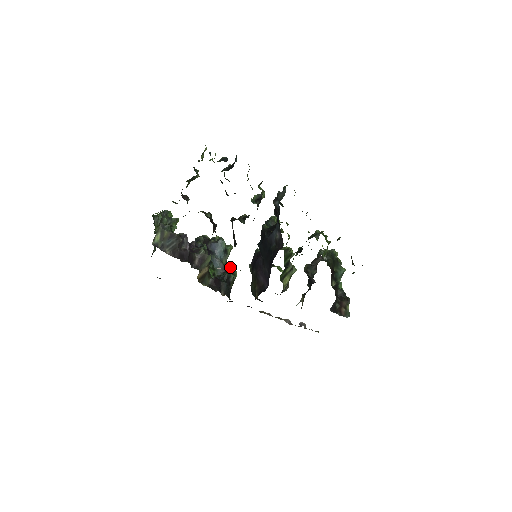
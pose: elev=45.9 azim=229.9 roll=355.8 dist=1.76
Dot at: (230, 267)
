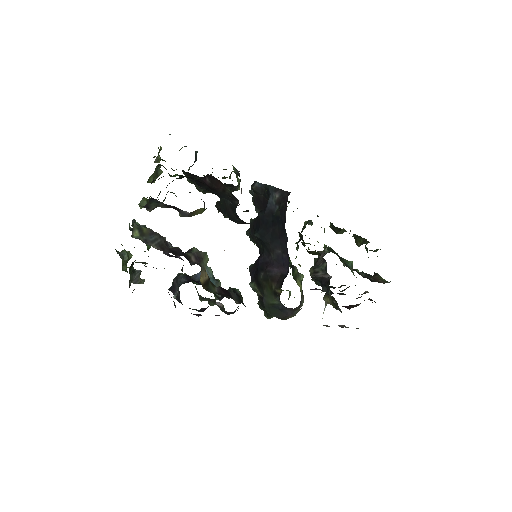
Dot at: occluded
